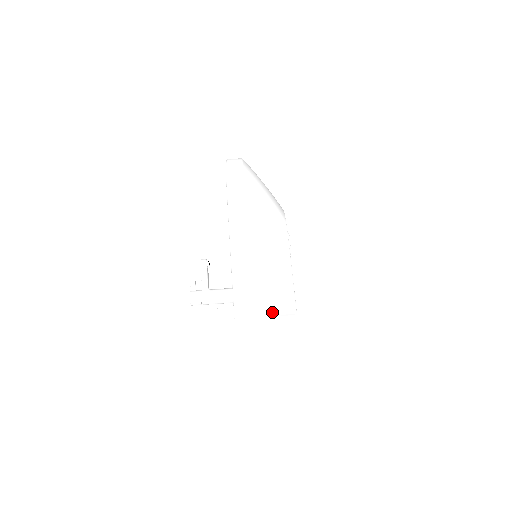
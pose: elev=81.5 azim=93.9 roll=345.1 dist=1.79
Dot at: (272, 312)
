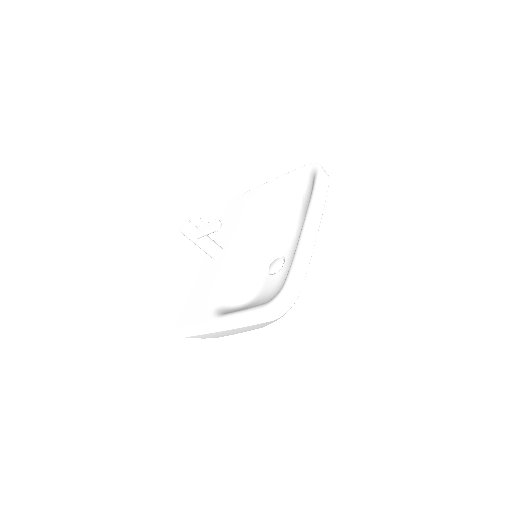
Dot at: (202, 338)
